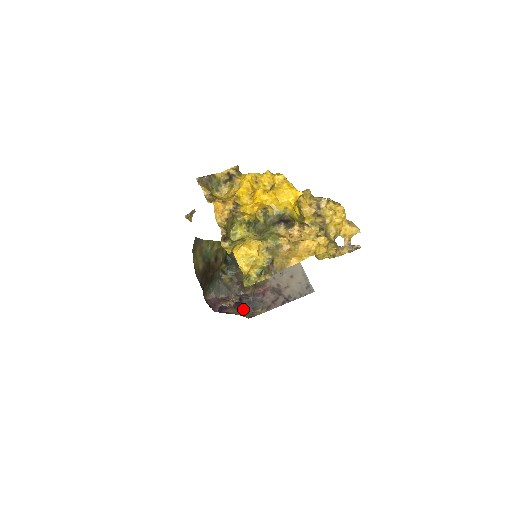
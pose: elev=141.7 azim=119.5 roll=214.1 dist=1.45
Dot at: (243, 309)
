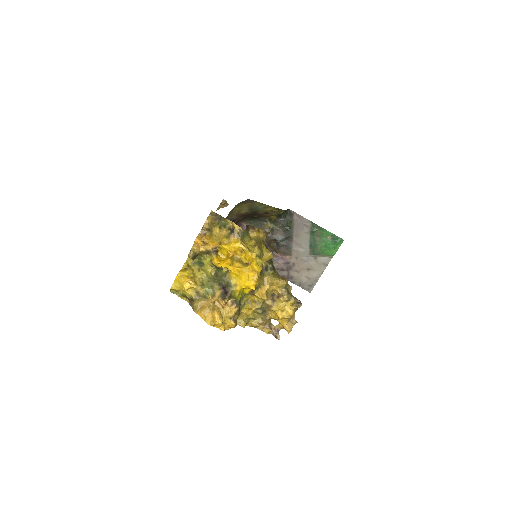
Dot at: occluded
